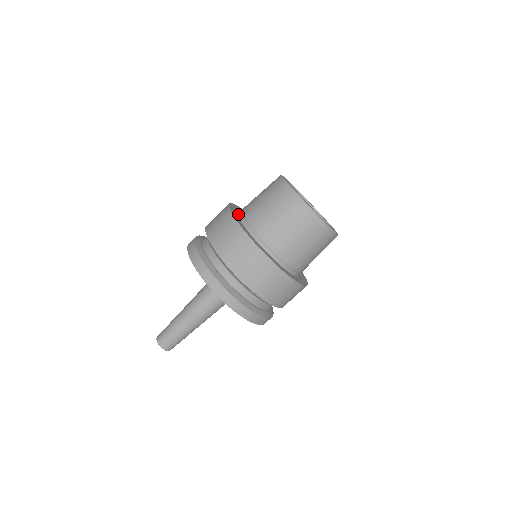
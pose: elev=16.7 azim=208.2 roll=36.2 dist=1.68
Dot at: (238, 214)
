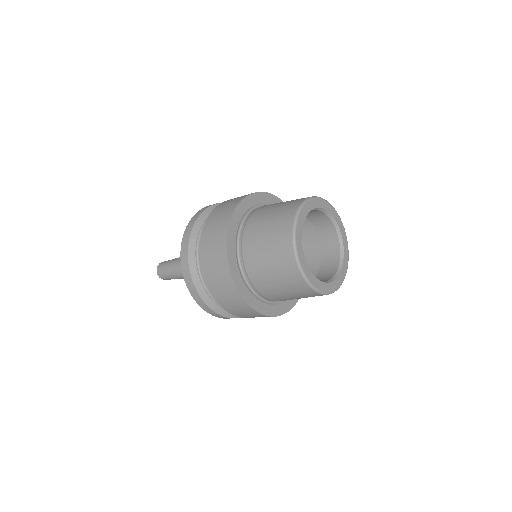
Dot at: (238, 236)
